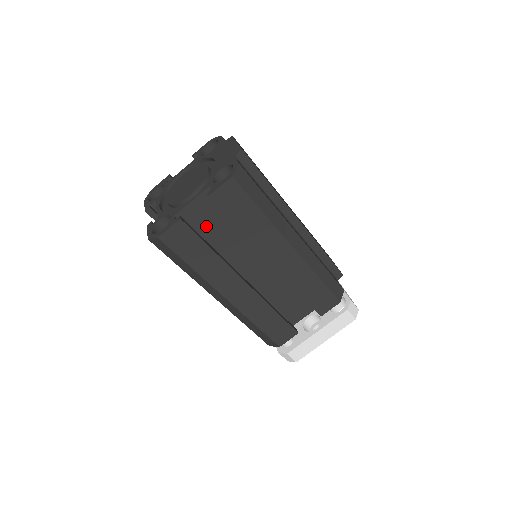
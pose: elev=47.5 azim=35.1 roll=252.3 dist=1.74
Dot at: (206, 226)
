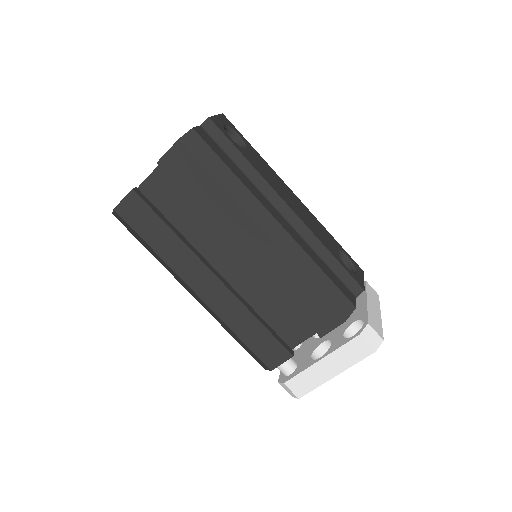
Dot at: (170, 203)
